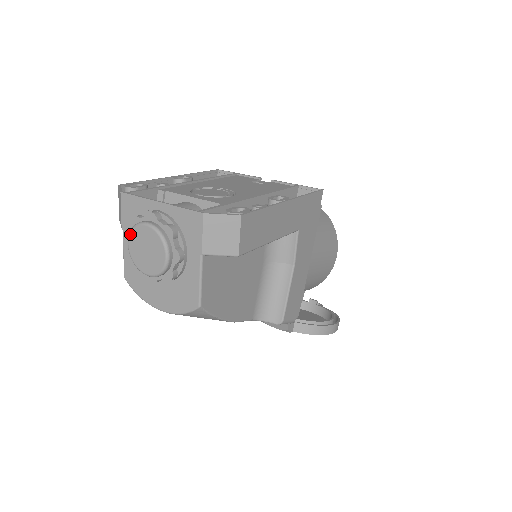
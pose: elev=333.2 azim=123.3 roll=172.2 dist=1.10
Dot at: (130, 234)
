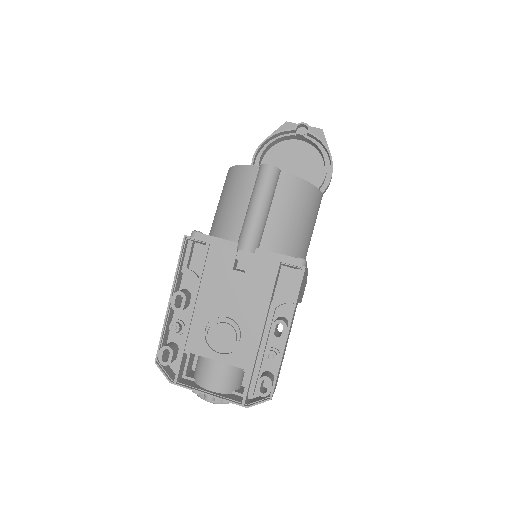
Dot at: (197, 394)
